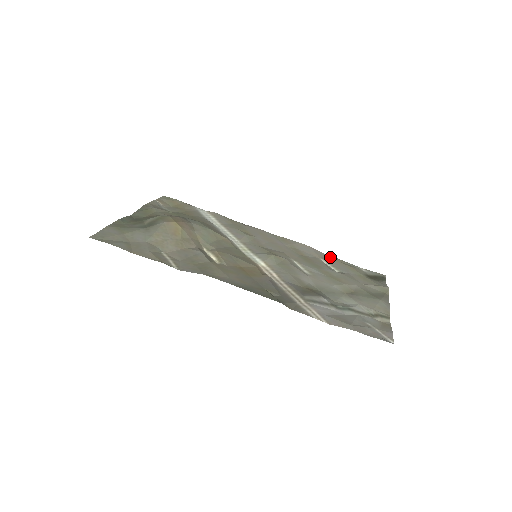
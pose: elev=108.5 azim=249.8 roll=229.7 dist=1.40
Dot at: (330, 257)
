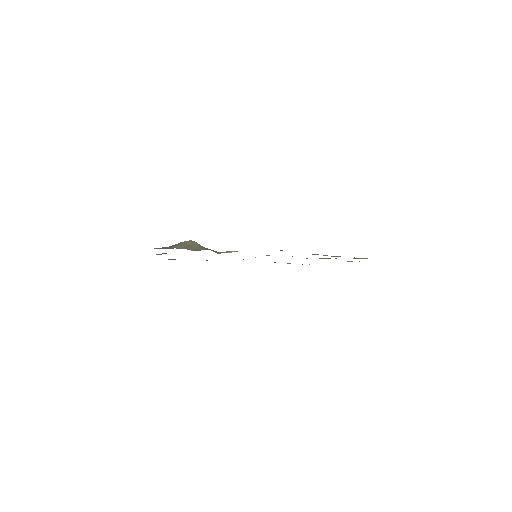
Dot at: occluded
